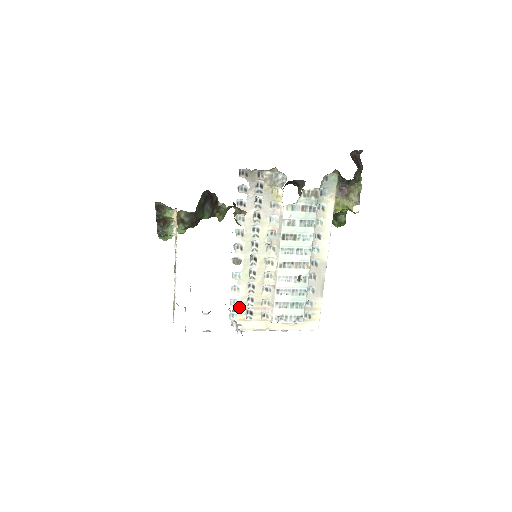
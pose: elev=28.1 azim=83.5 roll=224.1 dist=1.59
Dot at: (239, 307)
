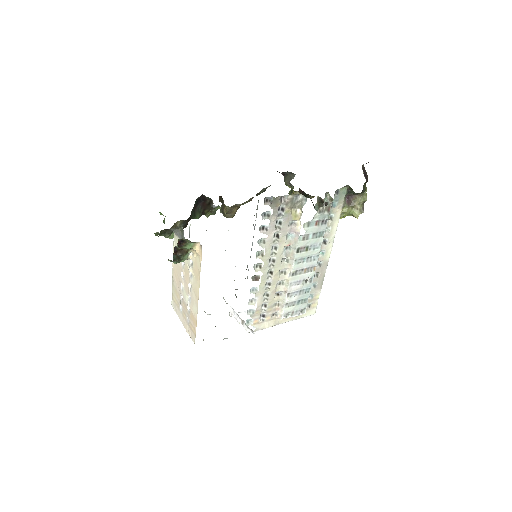
Dot at: (254, 314)
